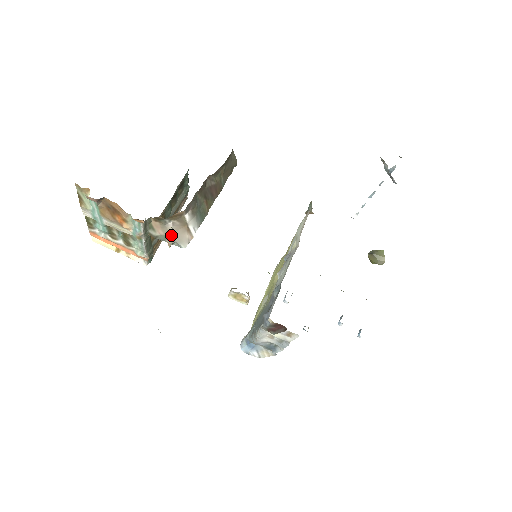
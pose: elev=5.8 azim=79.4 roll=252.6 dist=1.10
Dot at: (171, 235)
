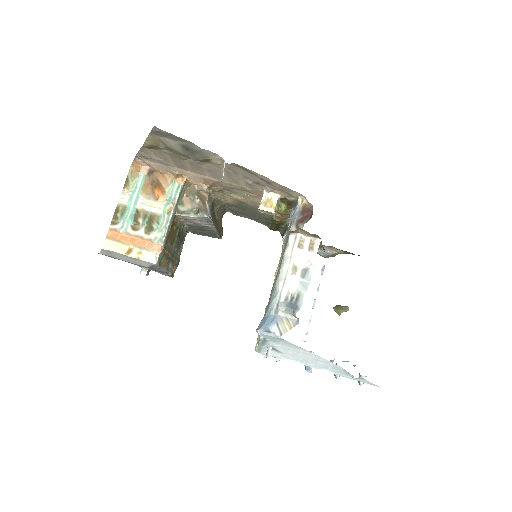
Dot at: (198, 207)
